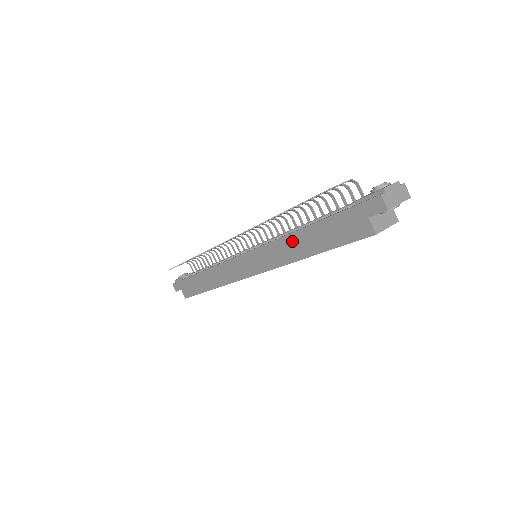
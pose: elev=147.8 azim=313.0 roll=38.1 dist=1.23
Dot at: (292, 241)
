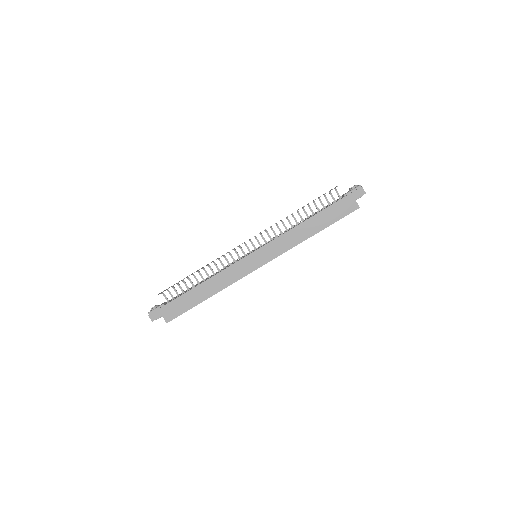
Dot at: (302, 228)
